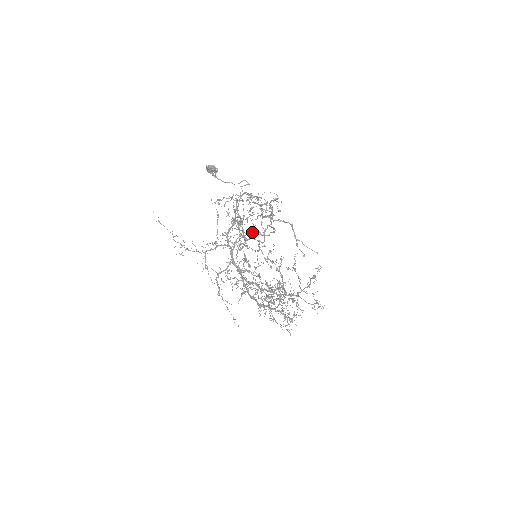
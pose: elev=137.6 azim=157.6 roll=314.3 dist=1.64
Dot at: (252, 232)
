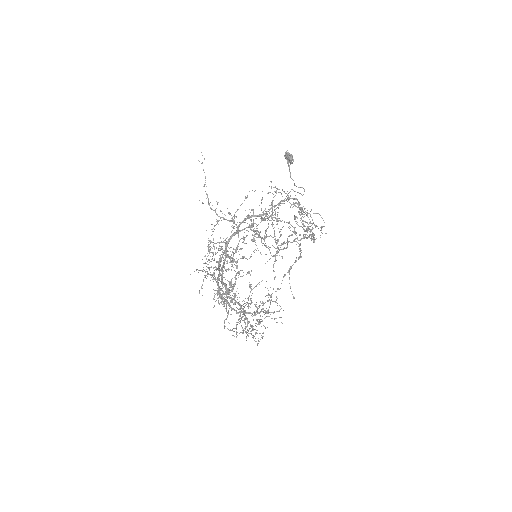
Dot at: (280, 236)
